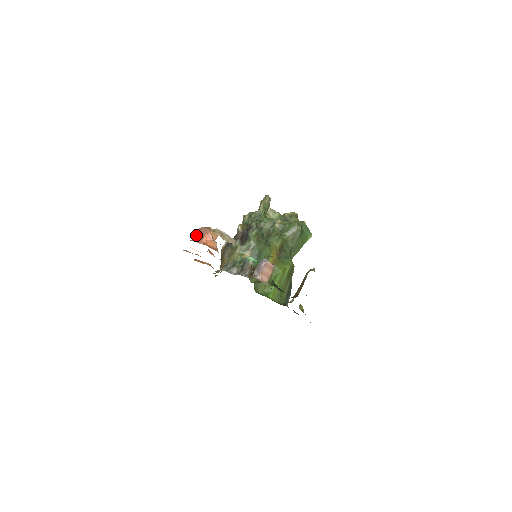
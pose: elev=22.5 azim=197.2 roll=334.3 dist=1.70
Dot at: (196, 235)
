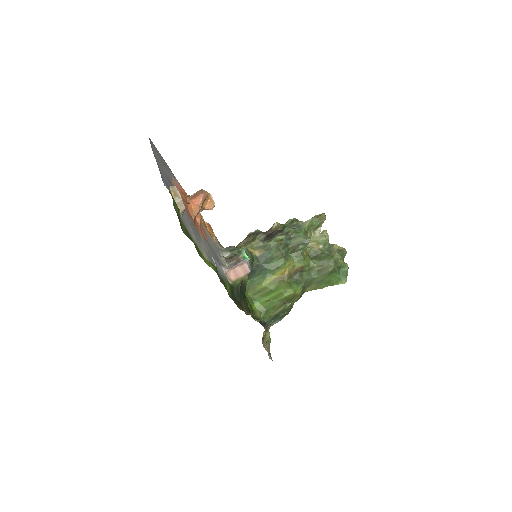
Dot at: (194, 193)
